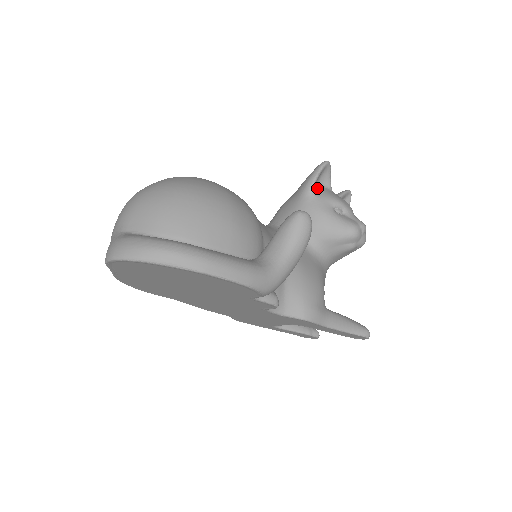
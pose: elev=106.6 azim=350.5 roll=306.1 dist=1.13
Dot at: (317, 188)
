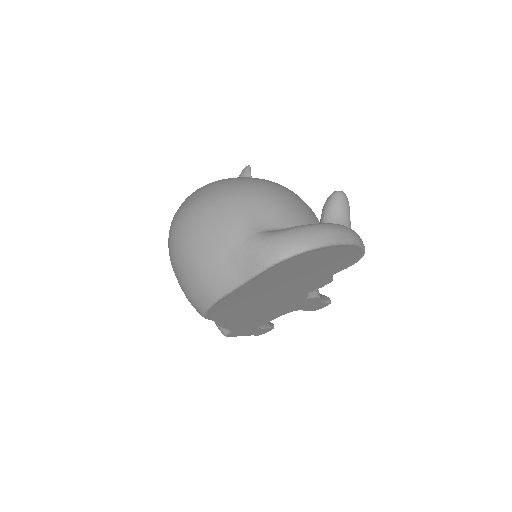
Dot at: occluded
